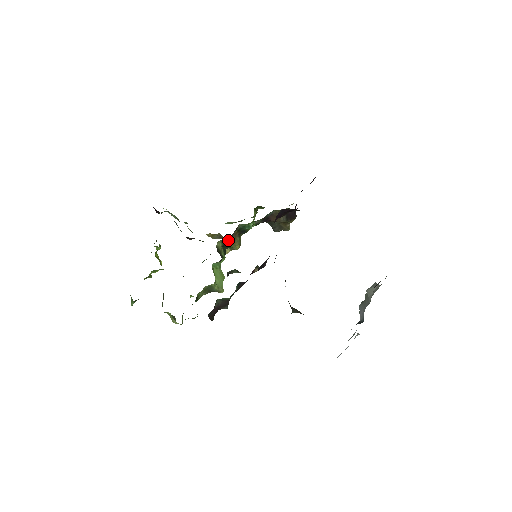
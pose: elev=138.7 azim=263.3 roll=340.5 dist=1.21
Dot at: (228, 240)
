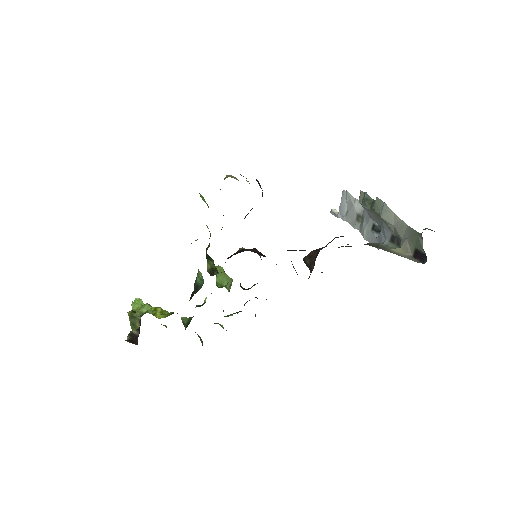
Dot at: (206, 250)
